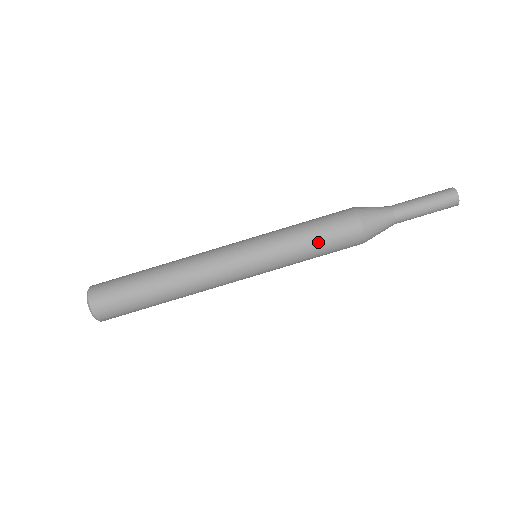
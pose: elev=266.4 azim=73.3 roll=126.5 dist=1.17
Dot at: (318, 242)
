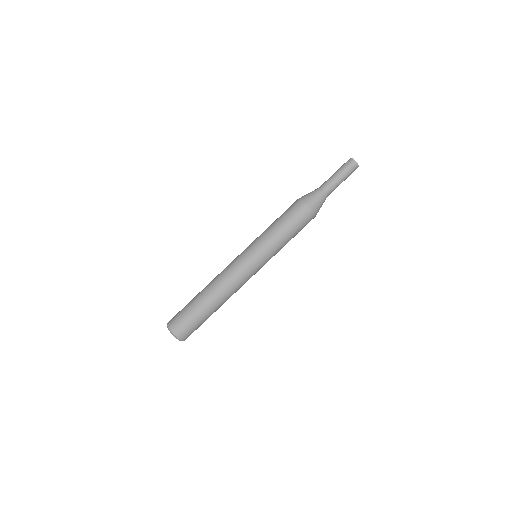
Dot at: (282, 223)
